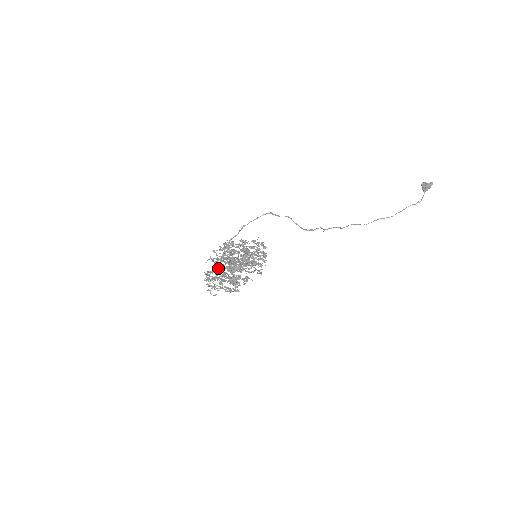
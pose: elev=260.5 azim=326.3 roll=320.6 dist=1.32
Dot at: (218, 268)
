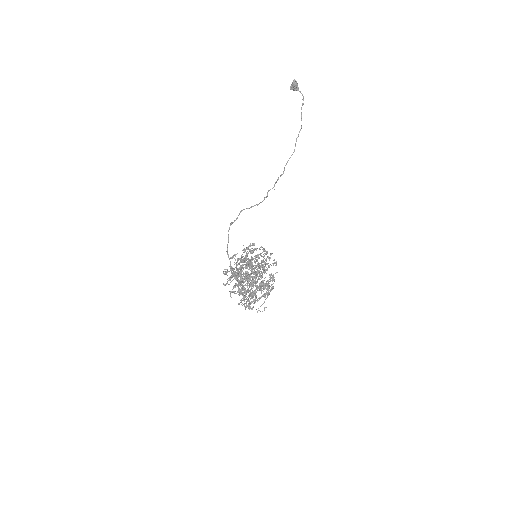
Dot at: occluded
